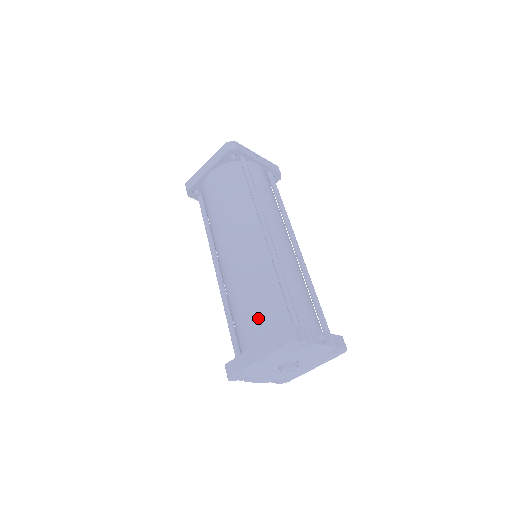
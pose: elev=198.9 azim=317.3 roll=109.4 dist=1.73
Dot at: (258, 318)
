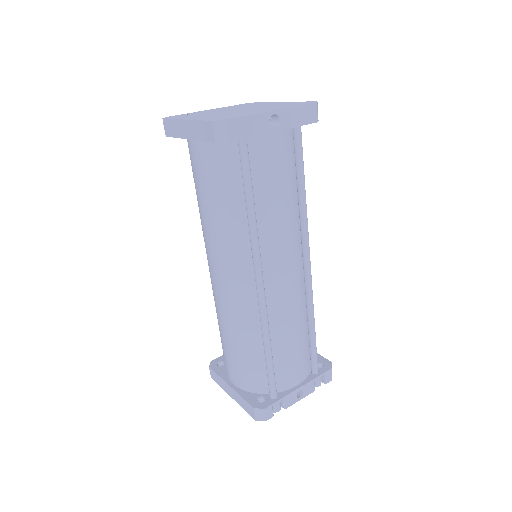
Dot at: (237, 367)
